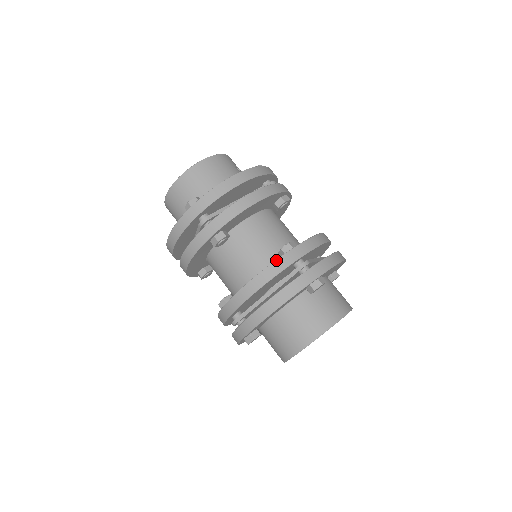
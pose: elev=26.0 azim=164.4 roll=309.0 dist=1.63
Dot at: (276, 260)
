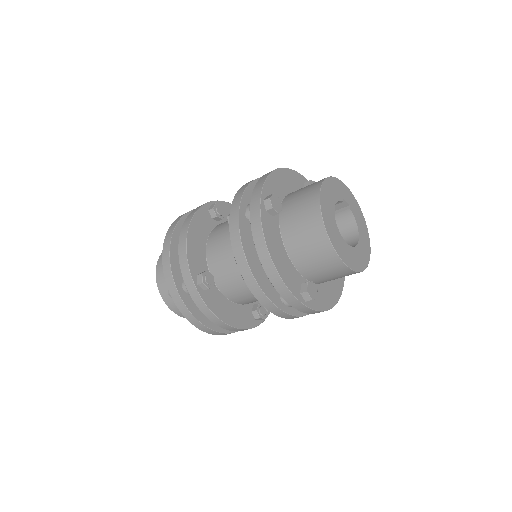
Dot at: (230, 235)
